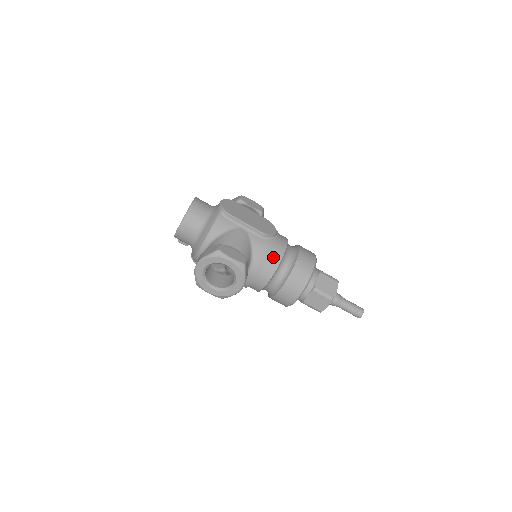
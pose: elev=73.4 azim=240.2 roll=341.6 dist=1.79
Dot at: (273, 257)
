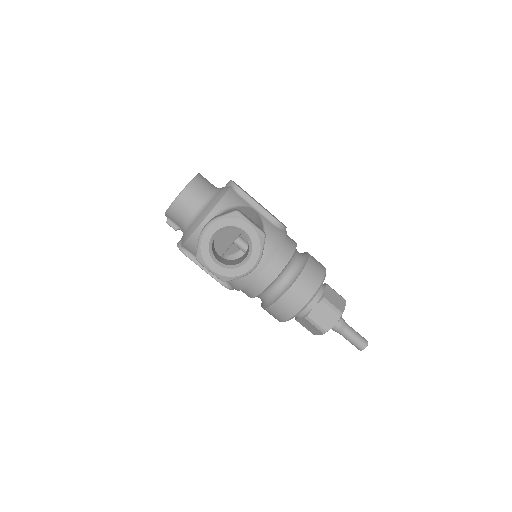
Dot at: (285, 248)
